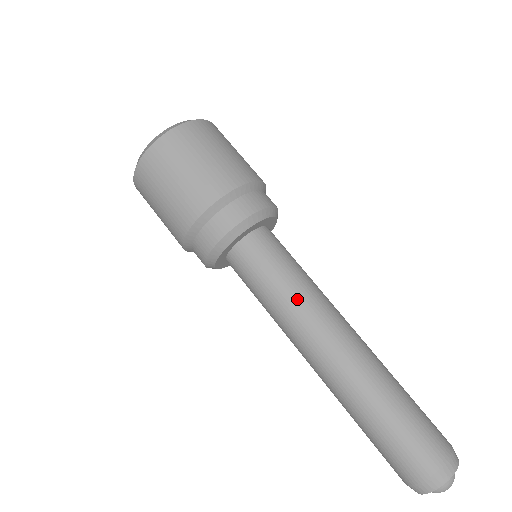
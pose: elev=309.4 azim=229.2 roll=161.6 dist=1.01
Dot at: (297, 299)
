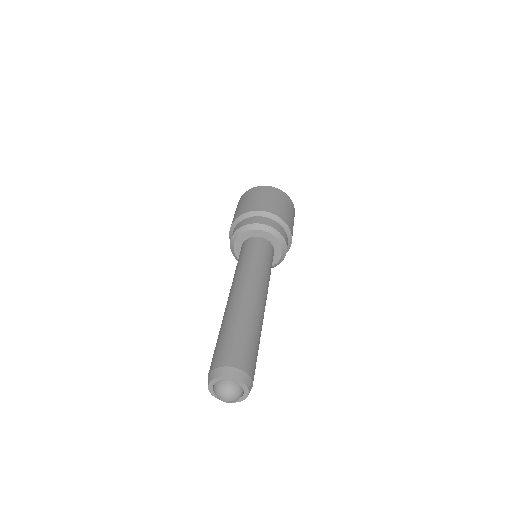
Dot at: (247, 267)
